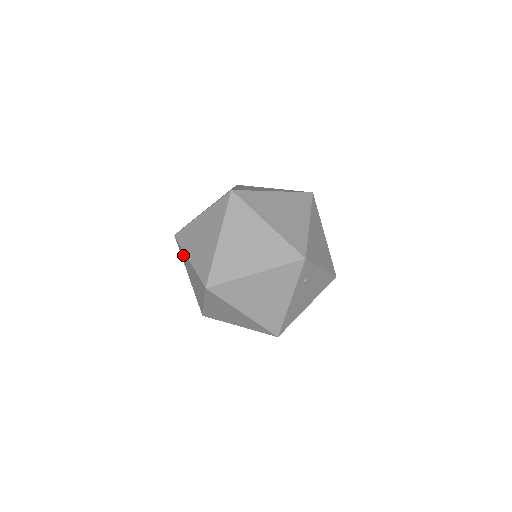
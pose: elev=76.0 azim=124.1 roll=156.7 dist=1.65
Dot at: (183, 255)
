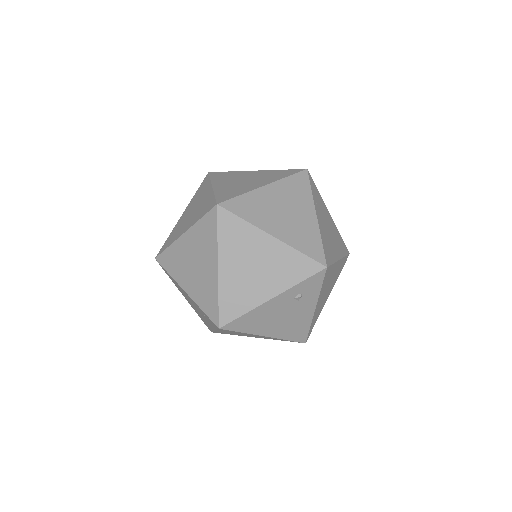
Dot at: (203, 188)
